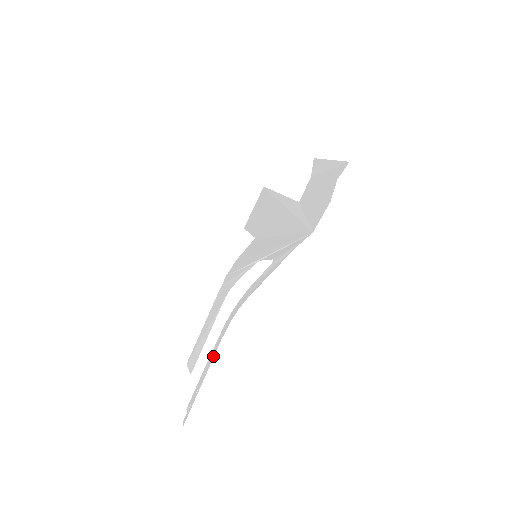
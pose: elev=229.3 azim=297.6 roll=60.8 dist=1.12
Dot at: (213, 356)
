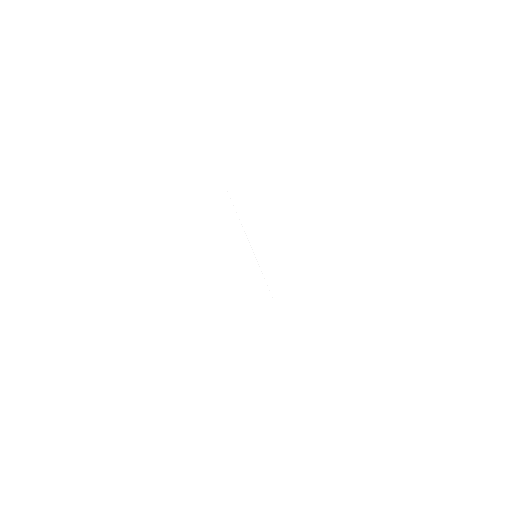
Dot at: occluded
